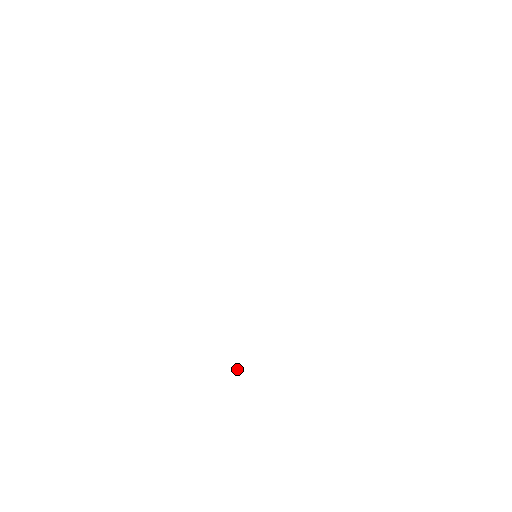
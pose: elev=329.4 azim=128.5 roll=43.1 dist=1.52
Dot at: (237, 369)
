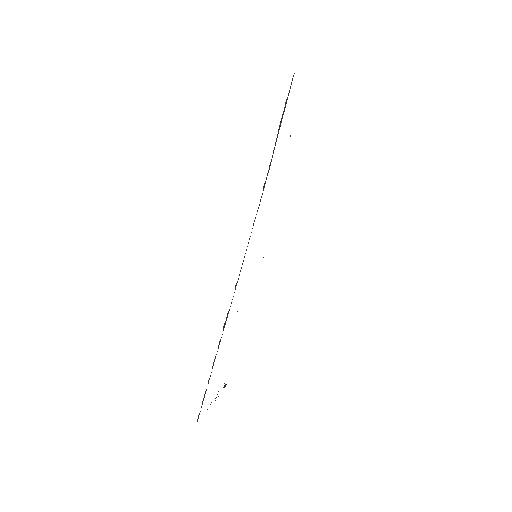
Dot at: occluded
